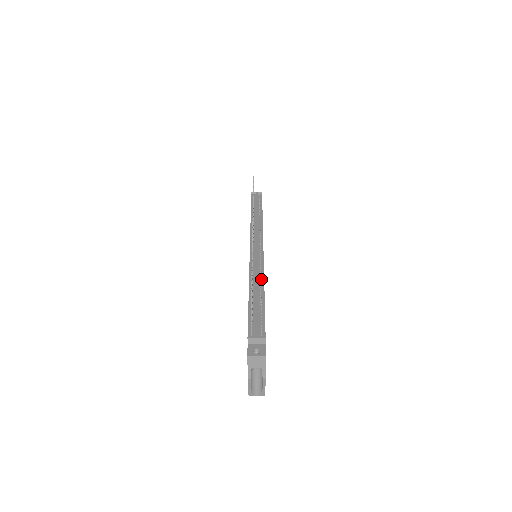
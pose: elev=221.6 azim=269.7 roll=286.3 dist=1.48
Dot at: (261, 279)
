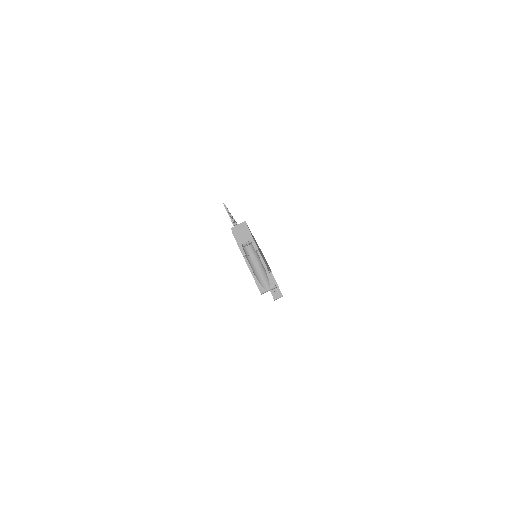
Dot at: occluded
